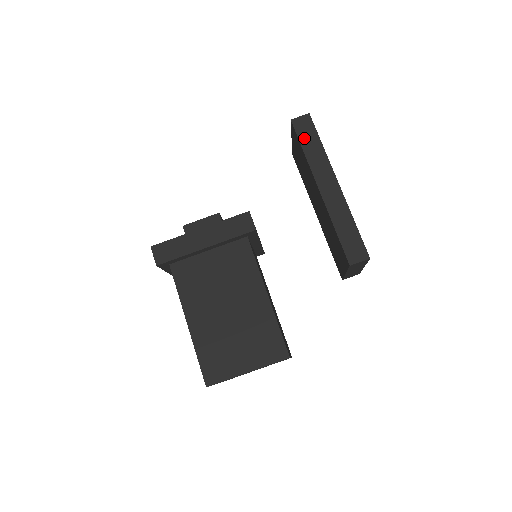
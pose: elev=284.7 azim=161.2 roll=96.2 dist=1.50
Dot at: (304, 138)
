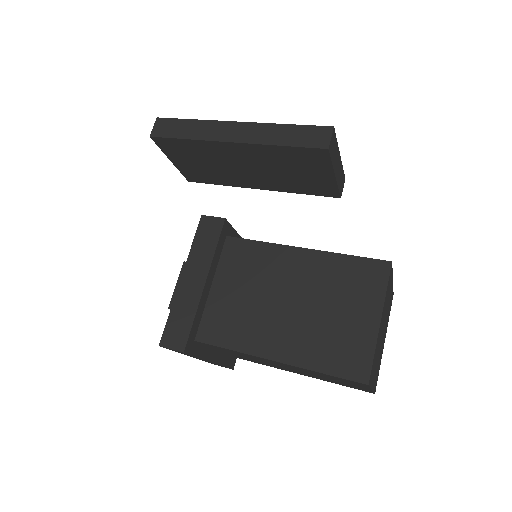
Dot at: (175, 133)
